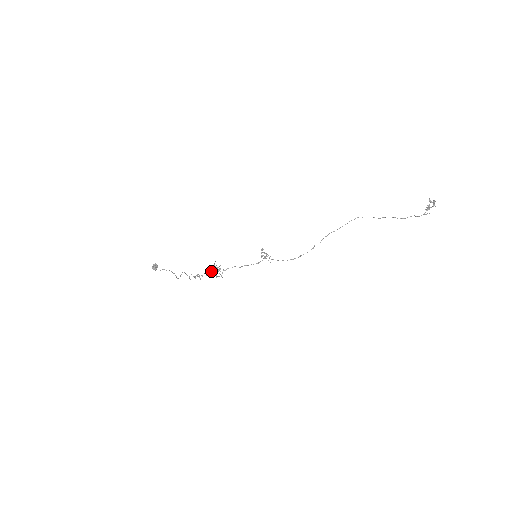
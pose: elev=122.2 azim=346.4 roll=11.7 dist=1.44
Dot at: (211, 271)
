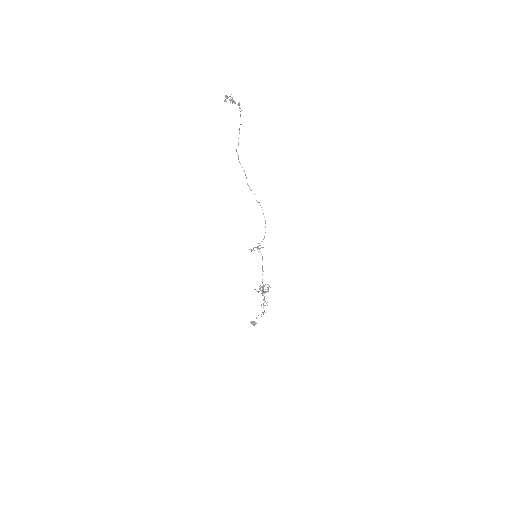
Dot at: (262, 295)
